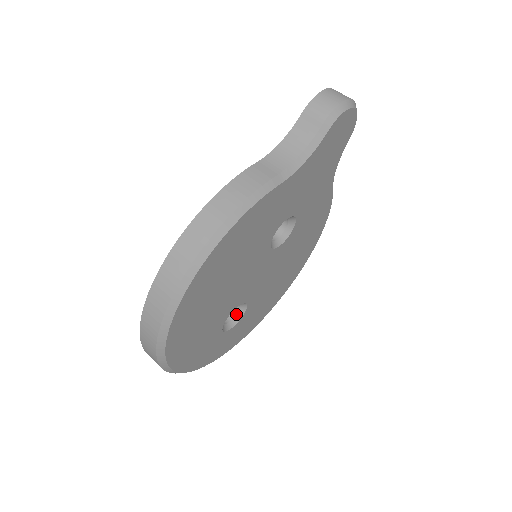
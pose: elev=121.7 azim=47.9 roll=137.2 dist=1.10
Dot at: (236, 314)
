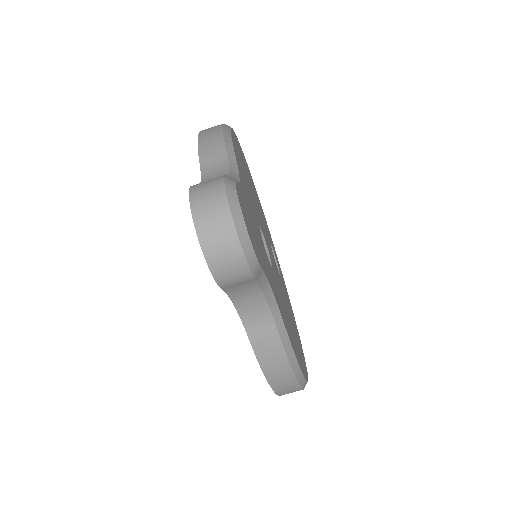
Dot at: occluded
